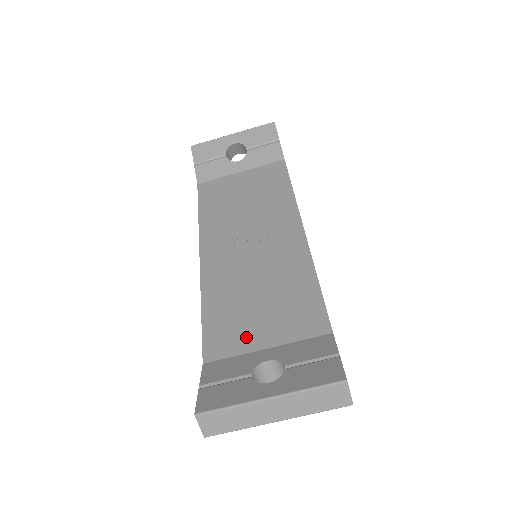
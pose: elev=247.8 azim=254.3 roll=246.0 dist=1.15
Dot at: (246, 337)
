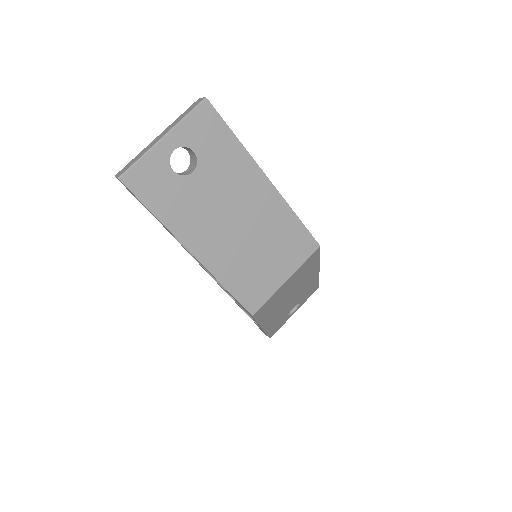
Dot at: occluded
